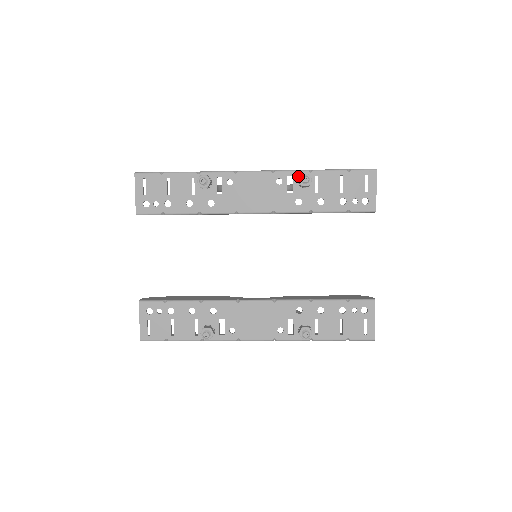
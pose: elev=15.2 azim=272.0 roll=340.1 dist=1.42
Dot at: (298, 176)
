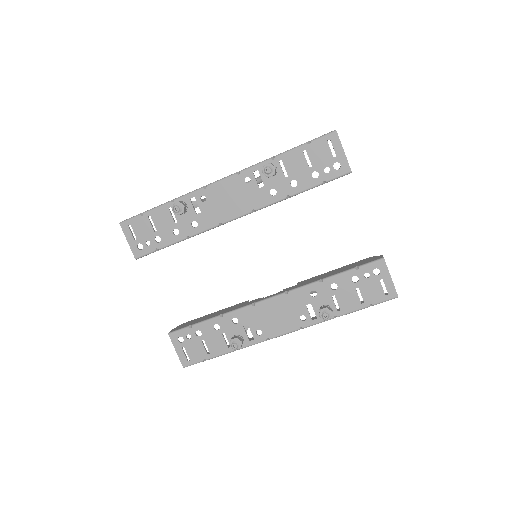
Dot at: occluded
